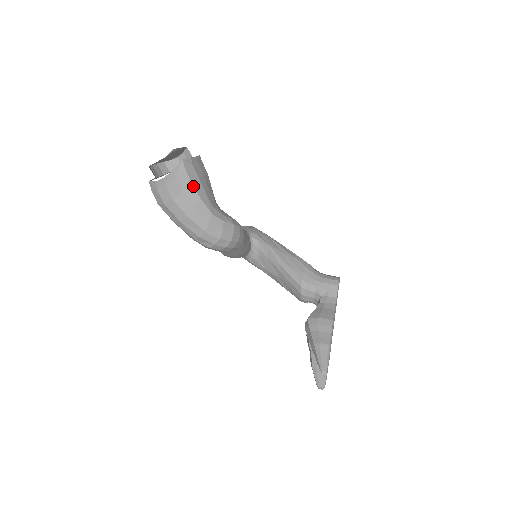
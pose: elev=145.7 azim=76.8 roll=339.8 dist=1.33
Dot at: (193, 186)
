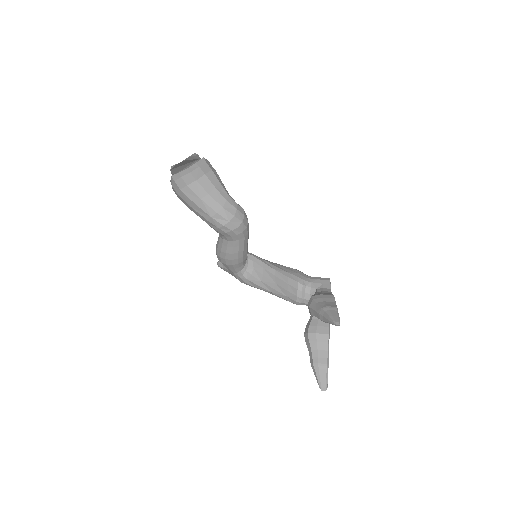
Dot at: (213, 173)
